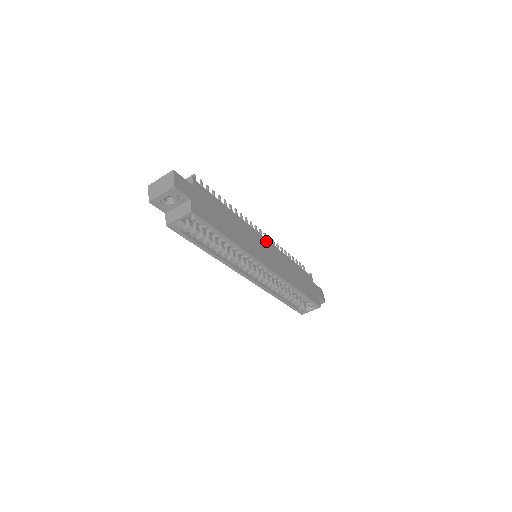
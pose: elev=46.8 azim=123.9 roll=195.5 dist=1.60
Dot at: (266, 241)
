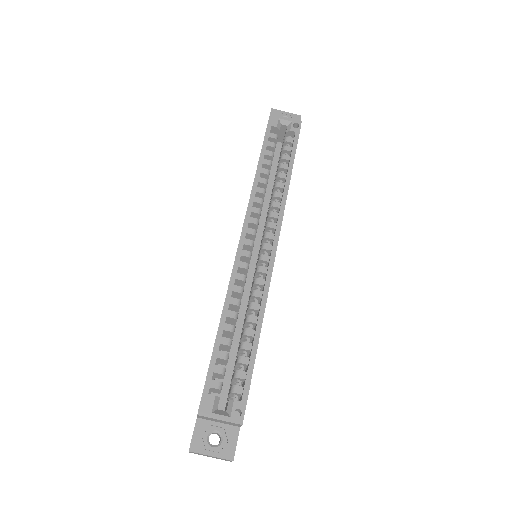
Dot at: occluded
